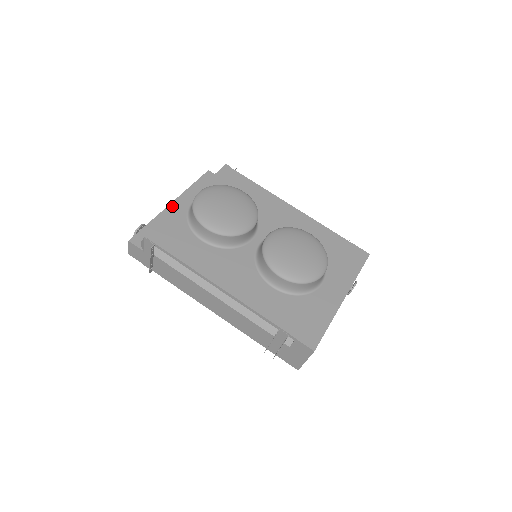
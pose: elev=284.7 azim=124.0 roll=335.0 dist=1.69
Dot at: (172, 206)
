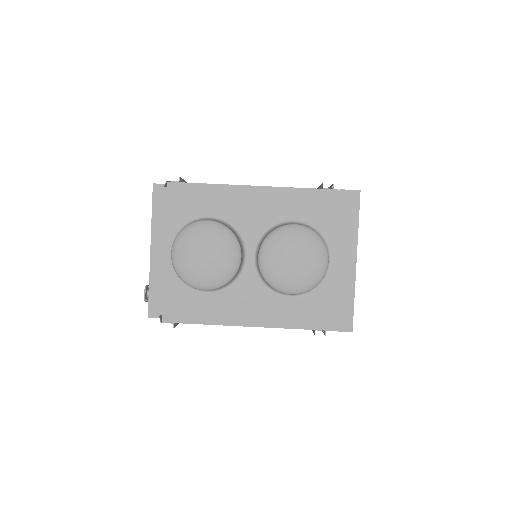
Dot at: (153, 255)
